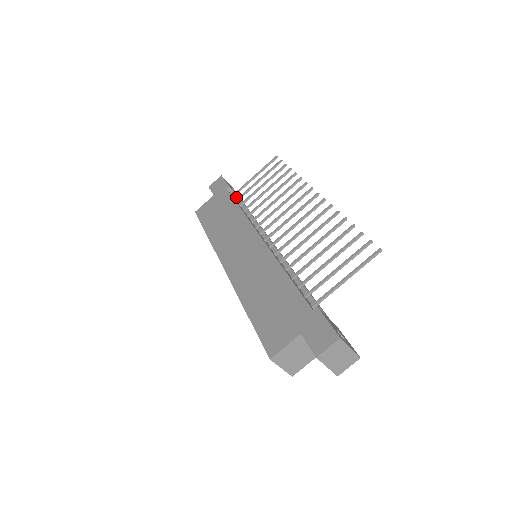
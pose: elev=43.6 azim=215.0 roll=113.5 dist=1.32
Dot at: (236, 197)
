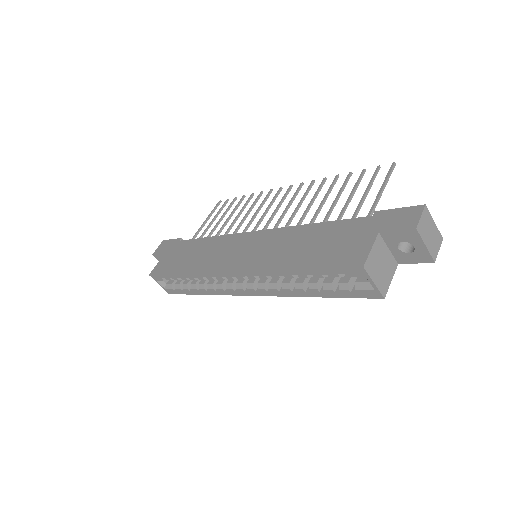
Dot at: occluded
